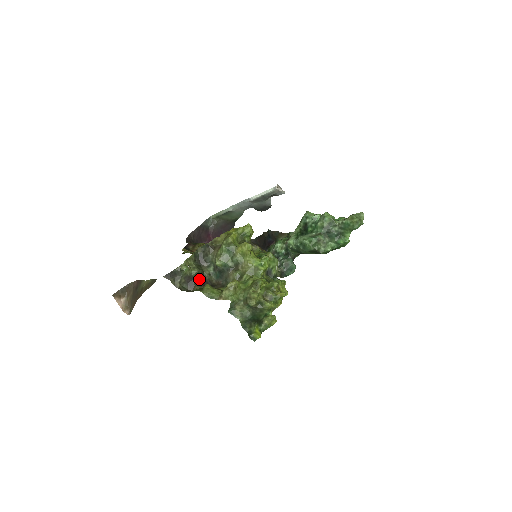
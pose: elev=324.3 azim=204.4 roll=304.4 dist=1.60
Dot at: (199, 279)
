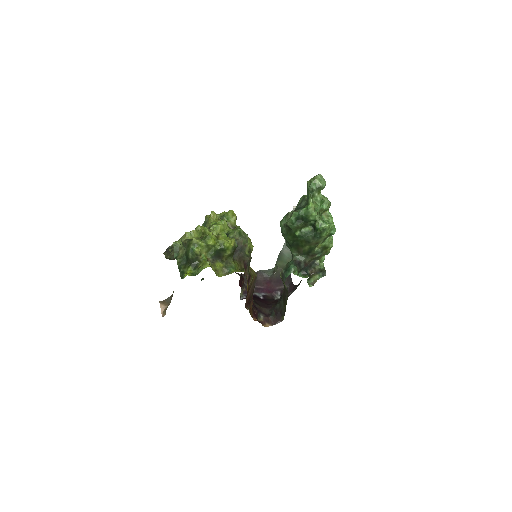
Dot at: occluded
